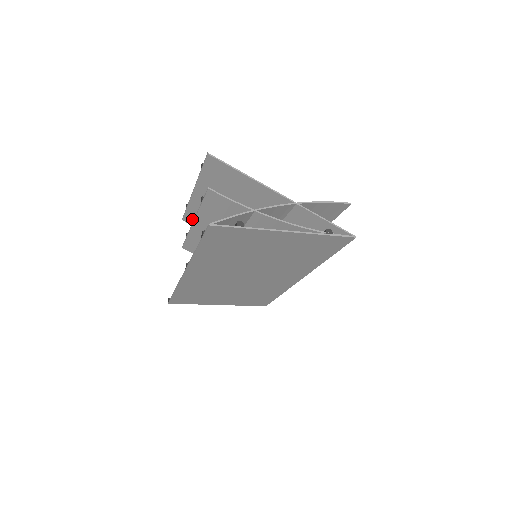
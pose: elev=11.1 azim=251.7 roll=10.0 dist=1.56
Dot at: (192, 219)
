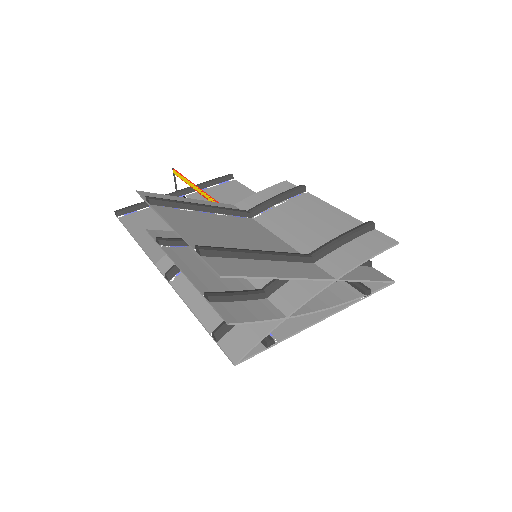
Dot at: occluded
